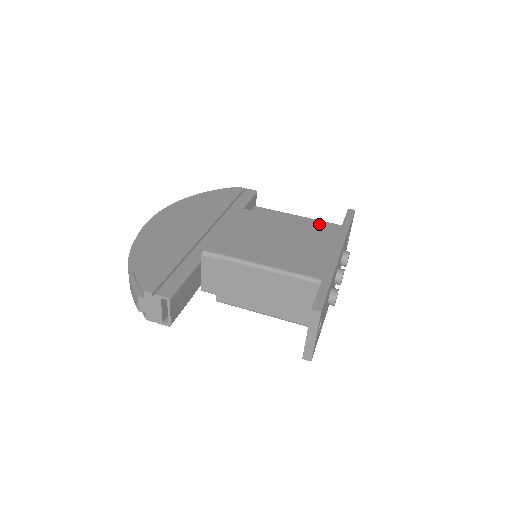
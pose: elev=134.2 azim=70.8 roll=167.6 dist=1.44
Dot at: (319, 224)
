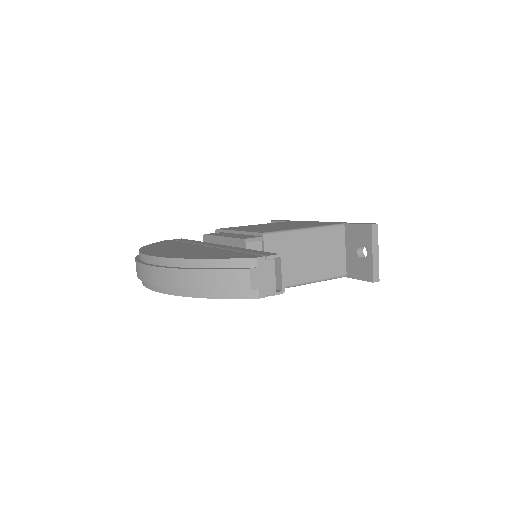
Dot at: occluded
